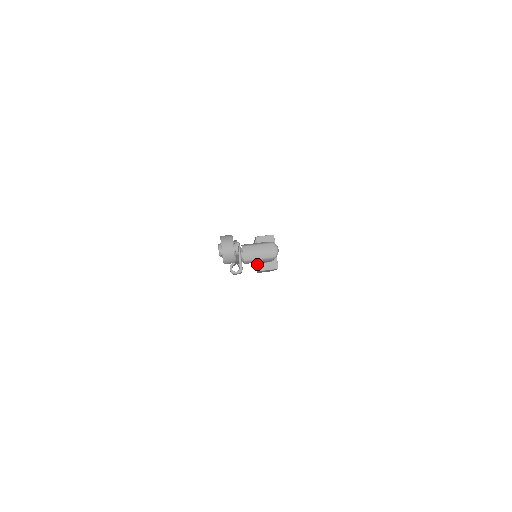
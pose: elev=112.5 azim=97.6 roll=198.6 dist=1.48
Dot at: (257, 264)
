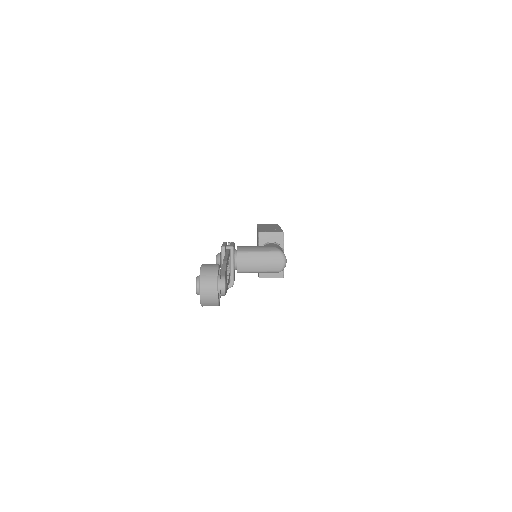
Dot at: occluded
